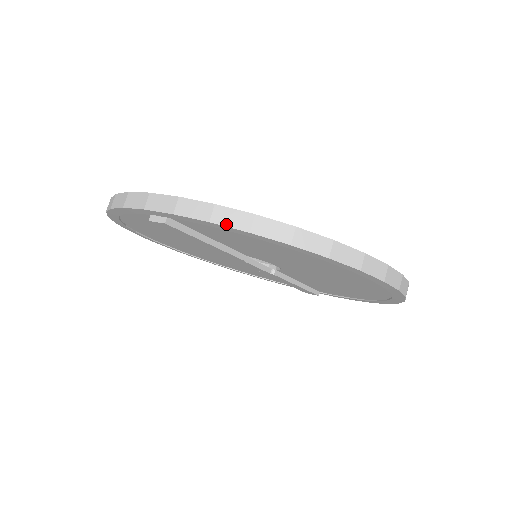
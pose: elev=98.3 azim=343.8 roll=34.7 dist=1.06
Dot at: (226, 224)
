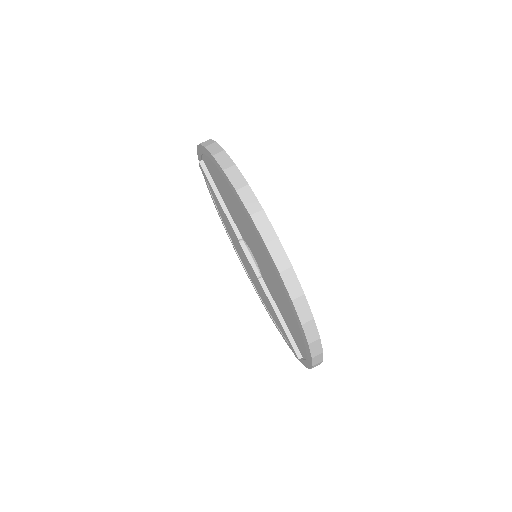
Dot at: (203, 144)
